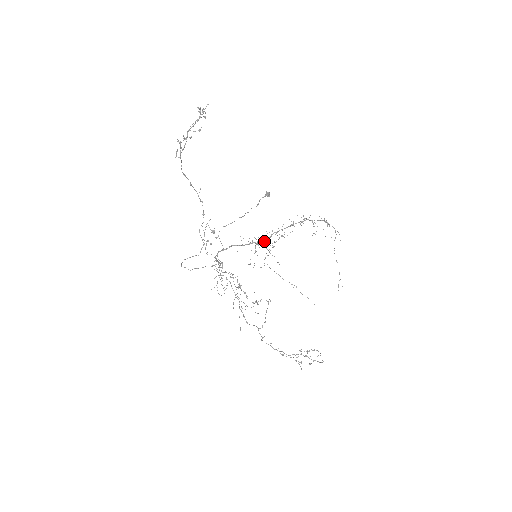
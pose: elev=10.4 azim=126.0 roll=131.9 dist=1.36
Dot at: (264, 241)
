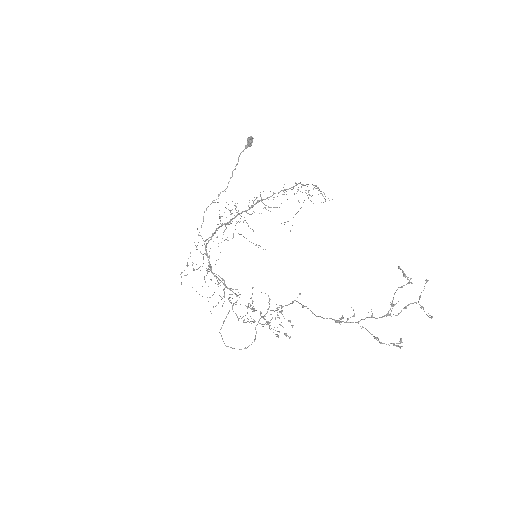
Dot at: occluded
